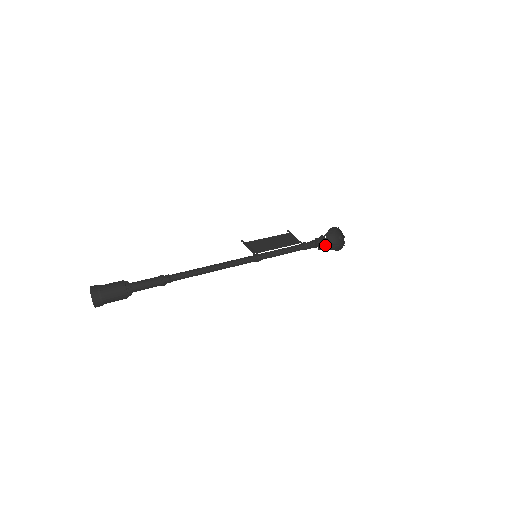
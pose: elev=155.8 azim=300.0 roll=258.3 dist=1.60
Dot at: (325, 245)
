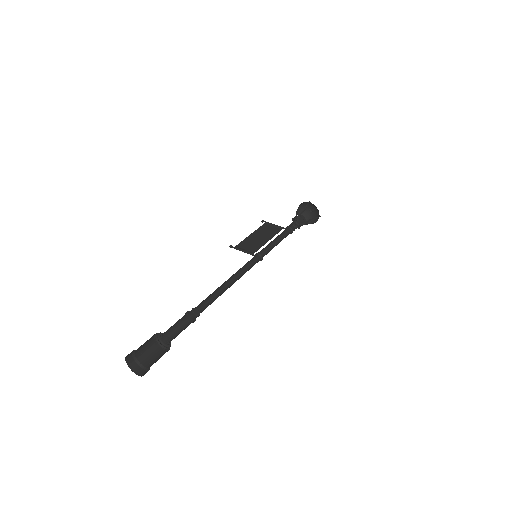
Dot at: (306, 222)
